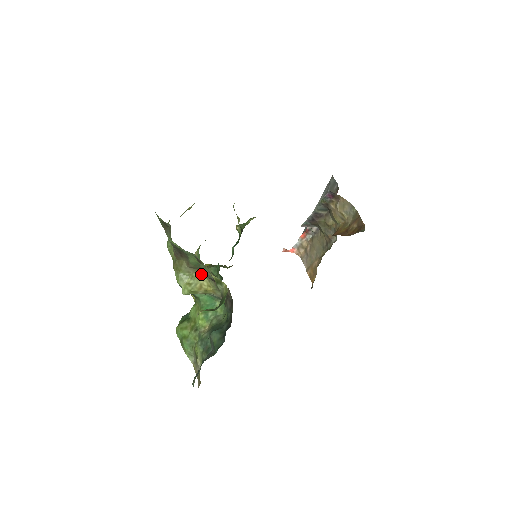
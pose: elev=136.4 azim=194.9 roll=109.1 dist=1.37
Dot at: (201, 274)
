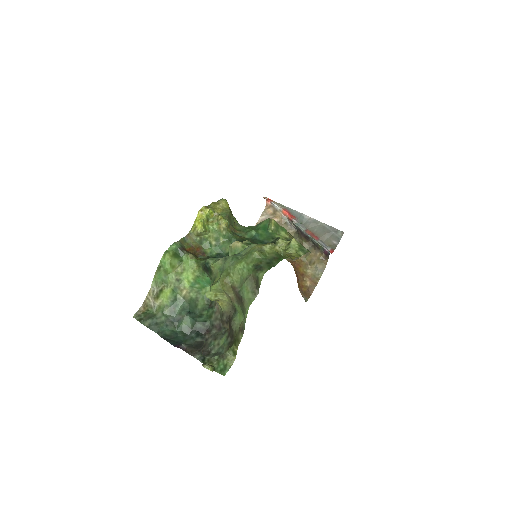
Dot at: (229, 301)
